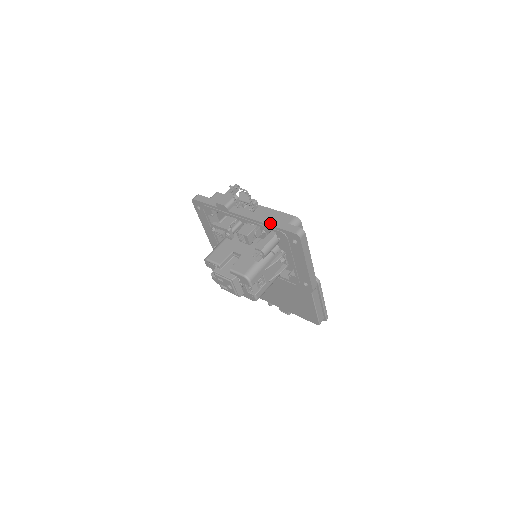
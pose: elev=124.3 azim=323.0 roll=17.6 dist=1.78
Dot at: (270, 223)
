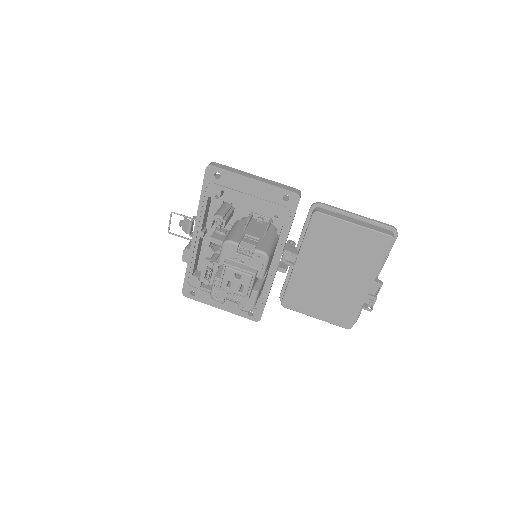
Dot at: (200, 199)
